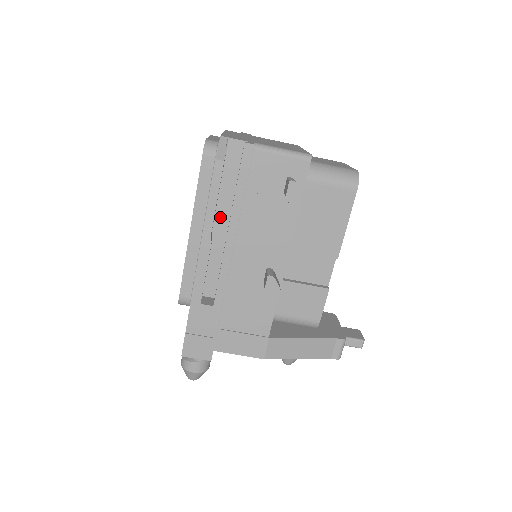
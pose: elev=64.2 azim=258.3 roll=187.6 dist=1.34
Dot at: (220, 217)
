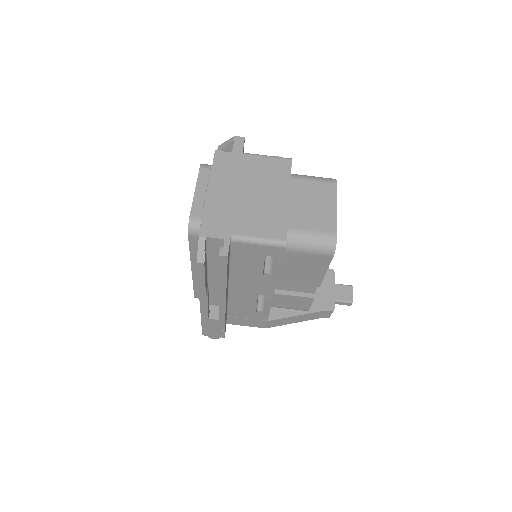
Dot at: (213, 274)
